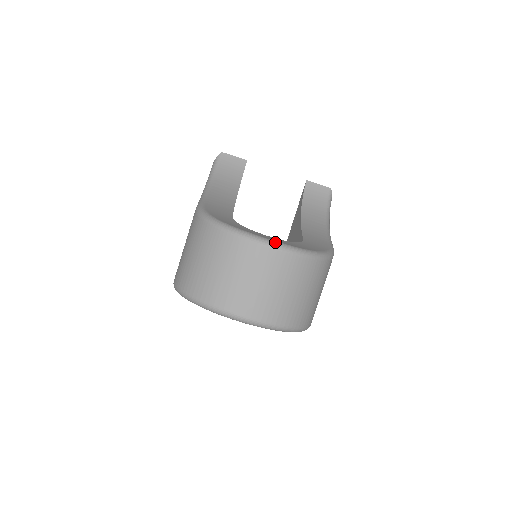
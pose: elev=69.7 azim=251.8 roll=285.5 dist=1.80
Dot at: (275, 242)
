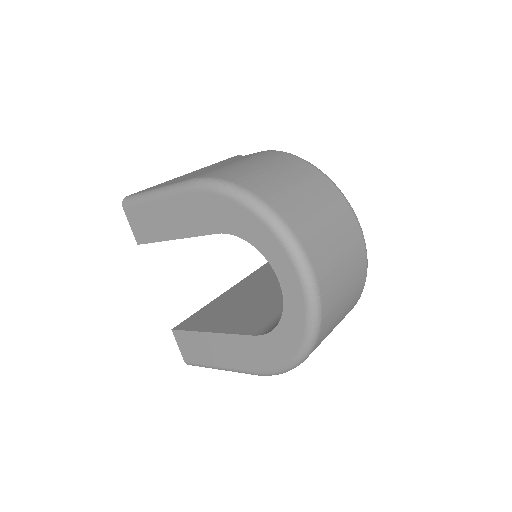
Dot at: occluded
